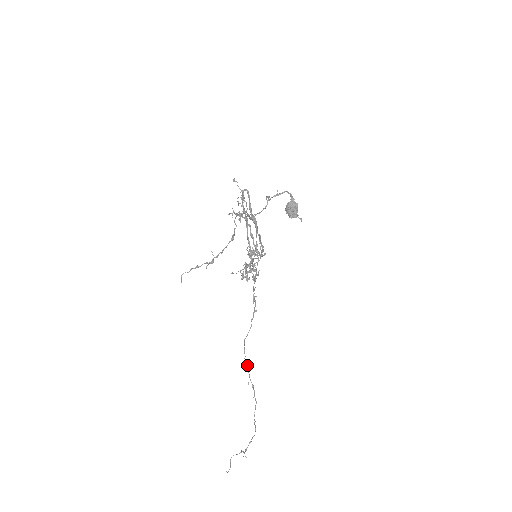
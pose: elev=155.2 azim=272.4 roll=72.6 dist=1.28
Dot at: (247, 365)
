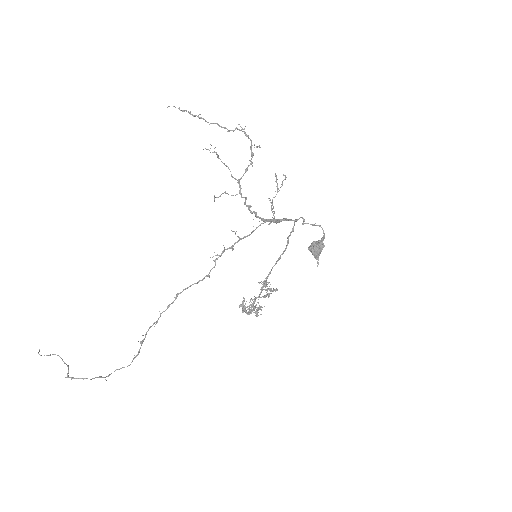
Dot at: occluded
